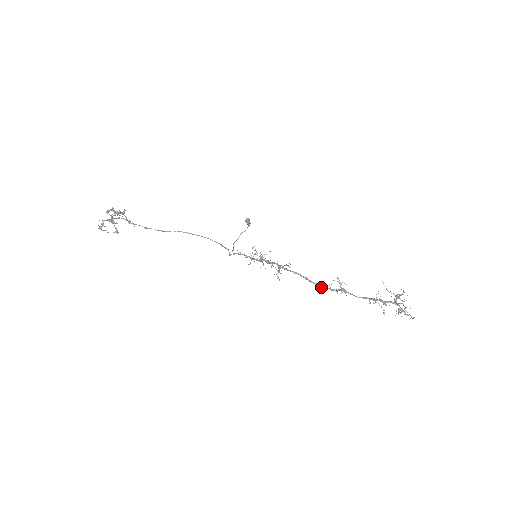
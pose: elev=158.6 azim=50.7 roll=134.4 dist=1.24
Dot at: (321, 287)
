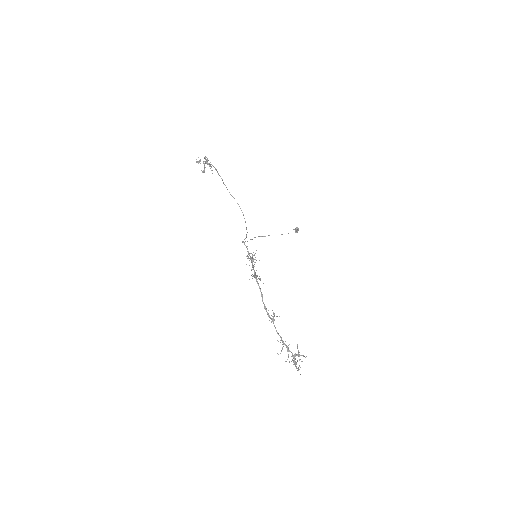
Dot at: (264, 307)
